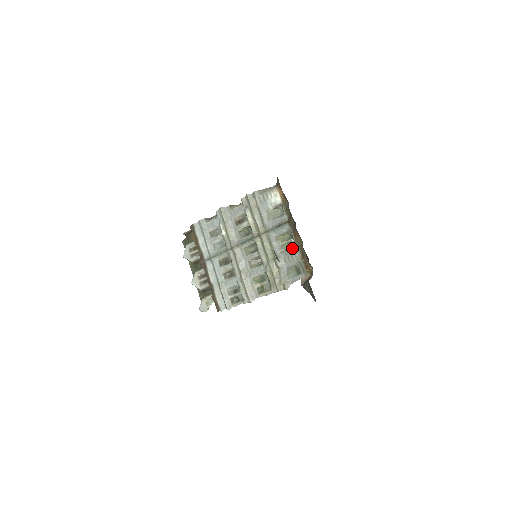
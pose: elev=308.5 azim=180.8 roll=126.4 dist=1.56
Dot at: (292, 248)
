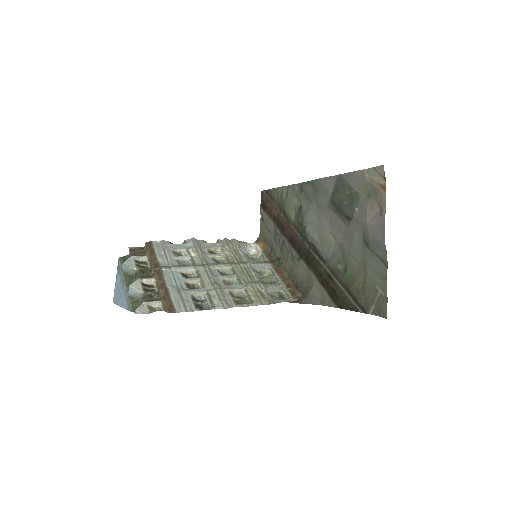
Dot at: (273, 282)
